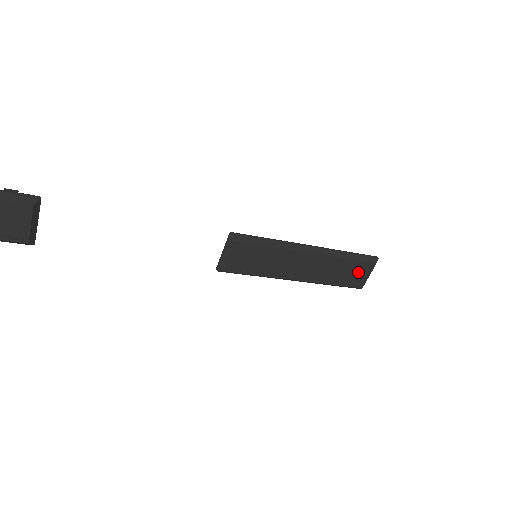
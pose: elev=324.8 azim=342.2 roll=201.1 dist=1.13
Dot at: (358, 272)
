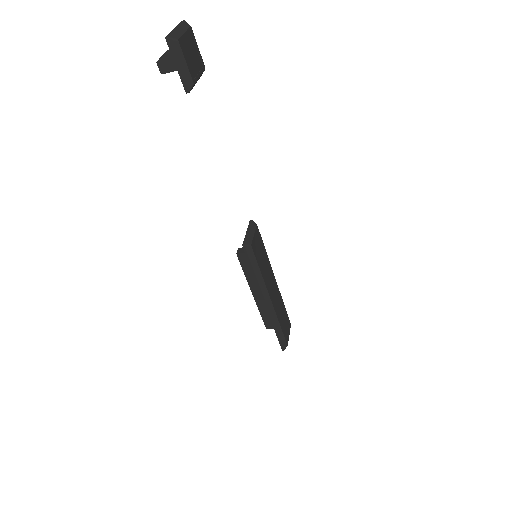
Dot at: (286, 325)
